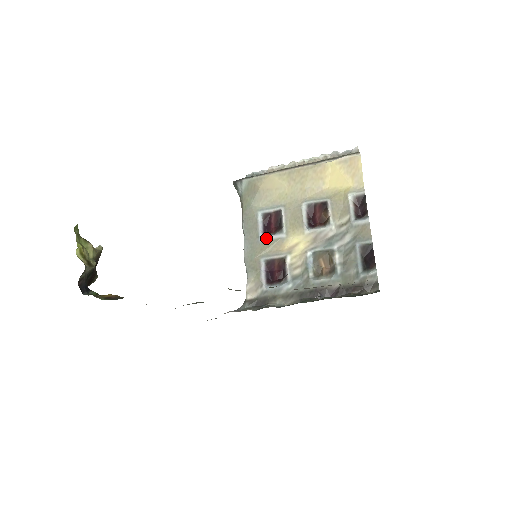
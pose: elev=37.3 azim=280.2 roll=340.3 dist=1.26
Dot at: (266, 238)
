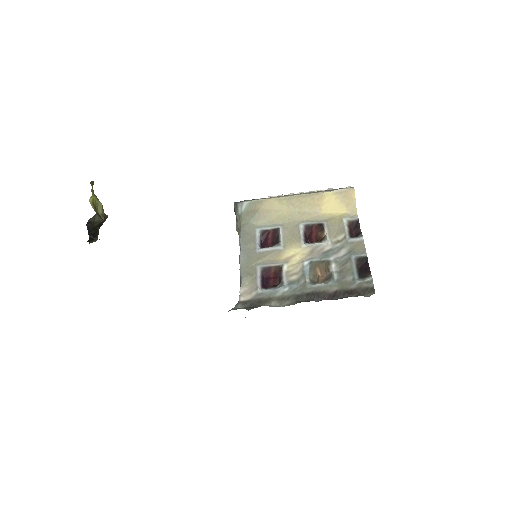
Dot at: (263, 249)
